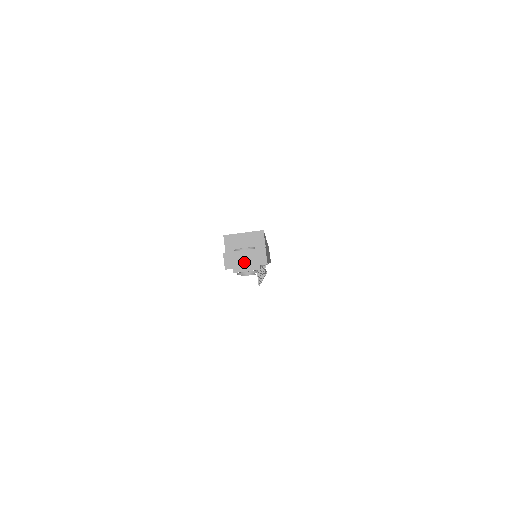
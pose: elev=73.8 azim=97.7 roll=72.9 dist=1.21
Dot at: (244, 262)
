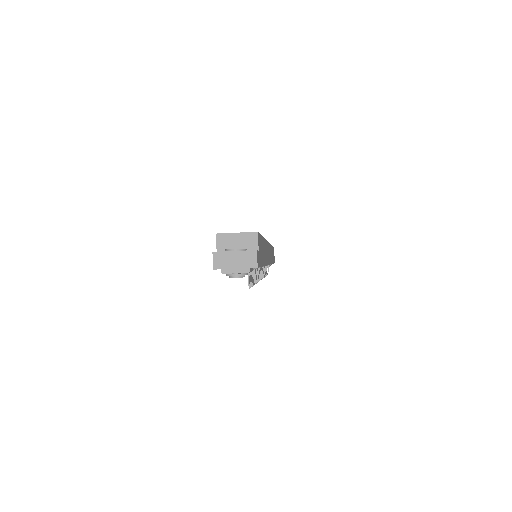
Dot at: (233, 263)
